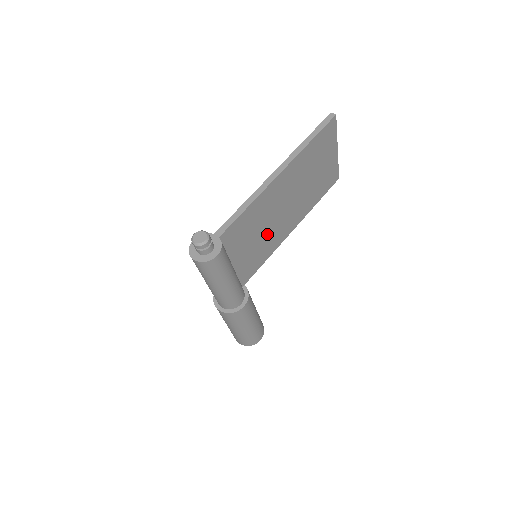
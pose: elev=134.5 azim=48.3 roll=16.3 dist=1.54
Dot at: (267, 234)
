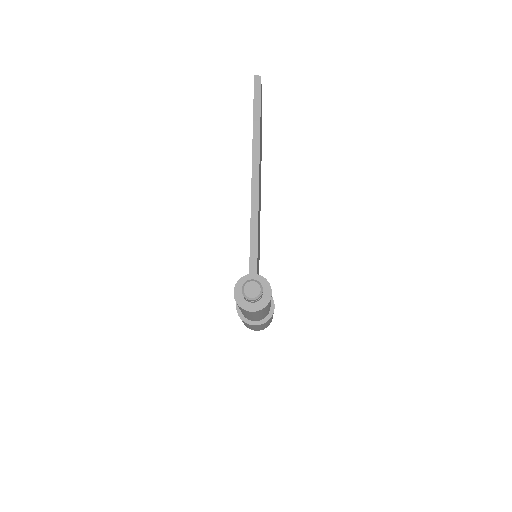
Dot at: (259, 231)
